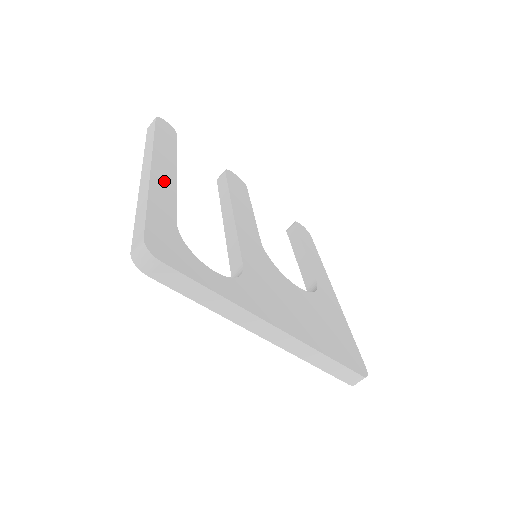
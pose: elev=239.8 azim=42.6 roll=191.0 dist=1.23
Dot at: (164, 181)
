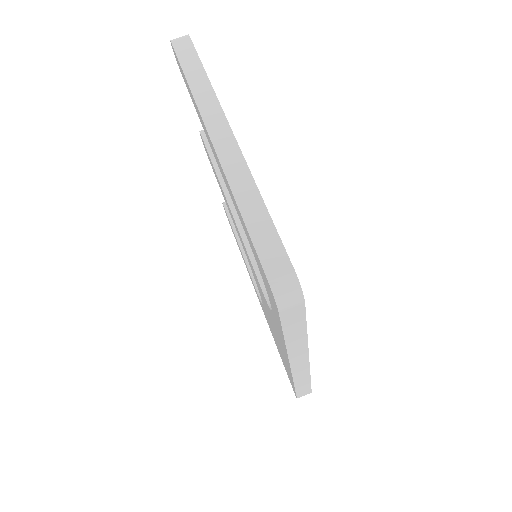
Dot at: occluded
